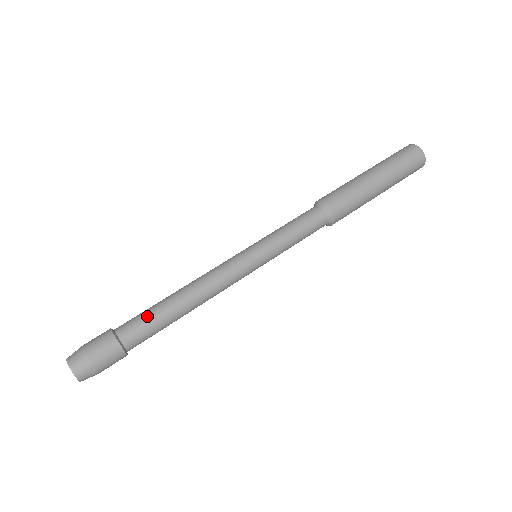
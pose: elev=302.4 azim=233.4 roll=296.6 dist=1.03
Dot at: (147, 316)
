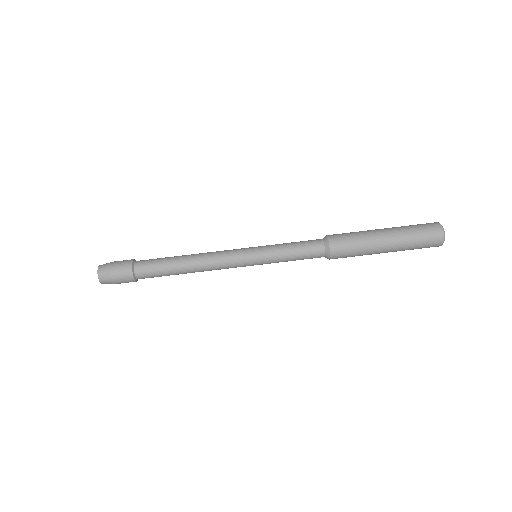
Dot at: (160, 275)
